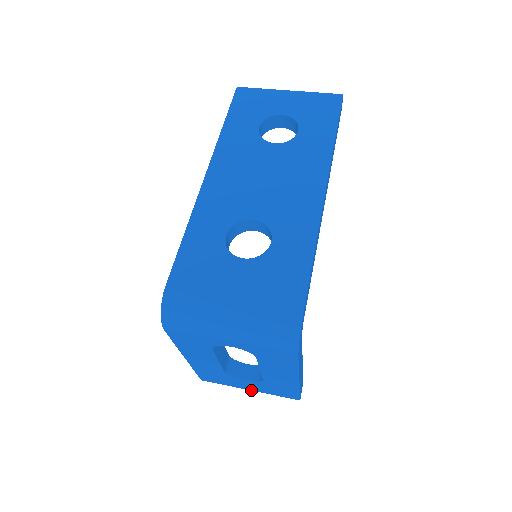
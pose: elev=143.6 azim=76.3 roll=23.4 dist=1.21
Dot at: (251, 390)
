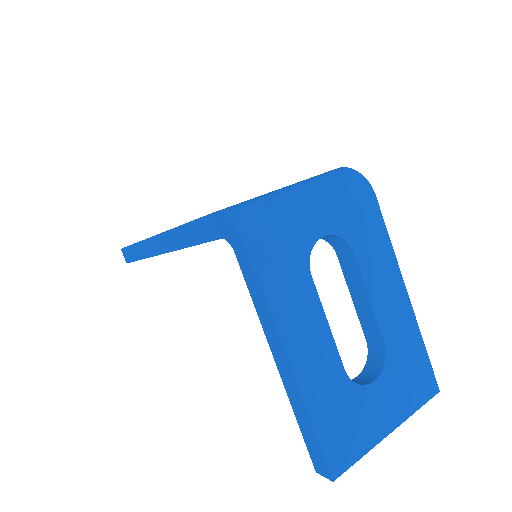
Dot at: (392, 430)
